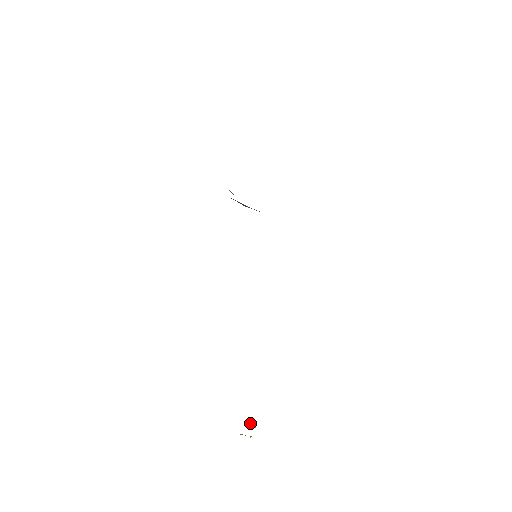
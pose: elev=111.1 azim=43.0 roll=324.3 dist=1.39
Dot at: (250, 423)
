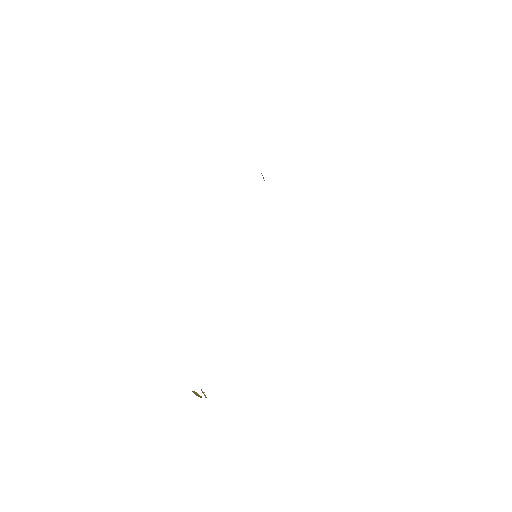
Dot at: occluded
